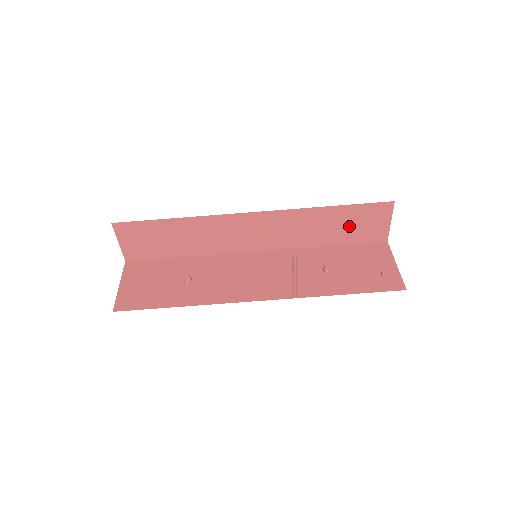
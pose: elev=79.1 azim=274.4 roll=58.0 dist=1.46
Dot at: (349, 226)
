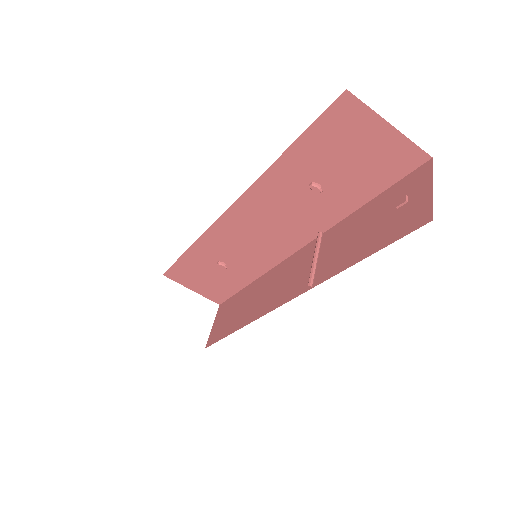
Dot at: occluded
